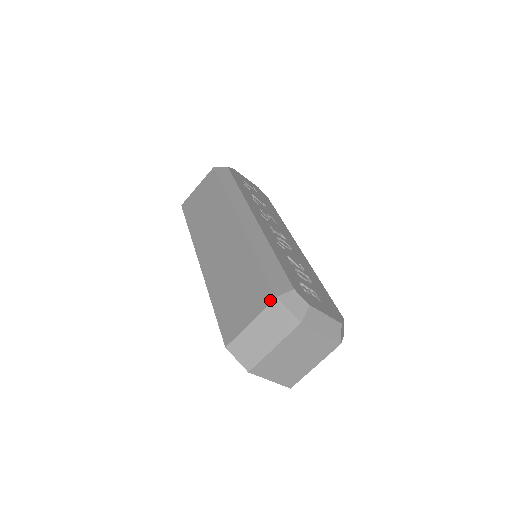
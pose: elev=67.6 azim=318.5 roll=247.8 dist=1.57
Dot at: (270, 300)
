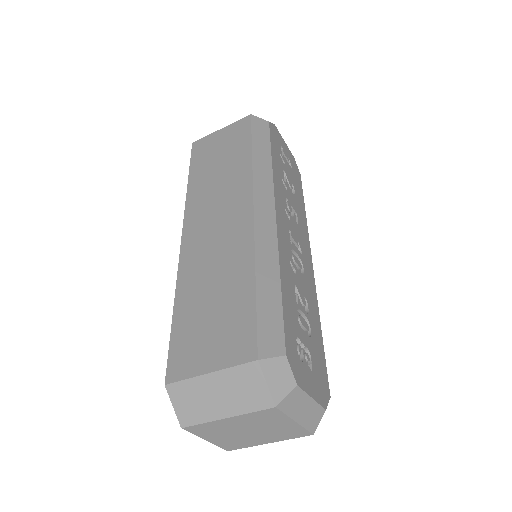
Dot at: (248, 358)
